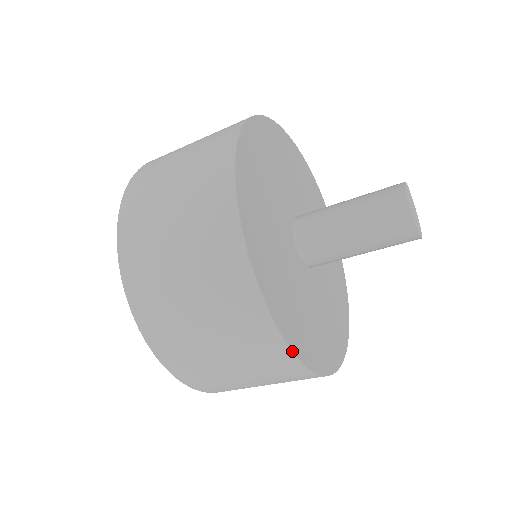
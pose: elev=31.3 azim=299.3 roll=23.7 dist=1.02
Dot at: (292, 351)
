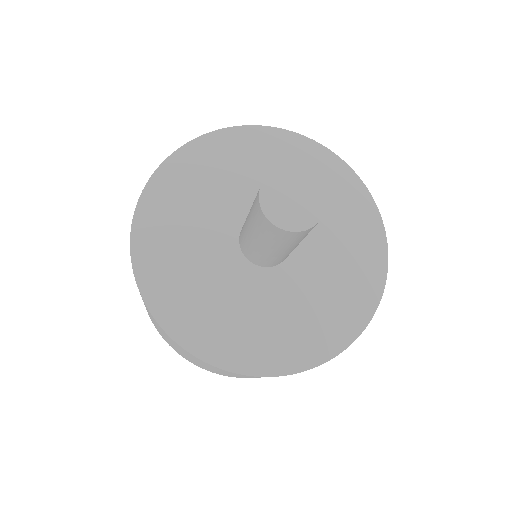
Dot at: (198, 358)
